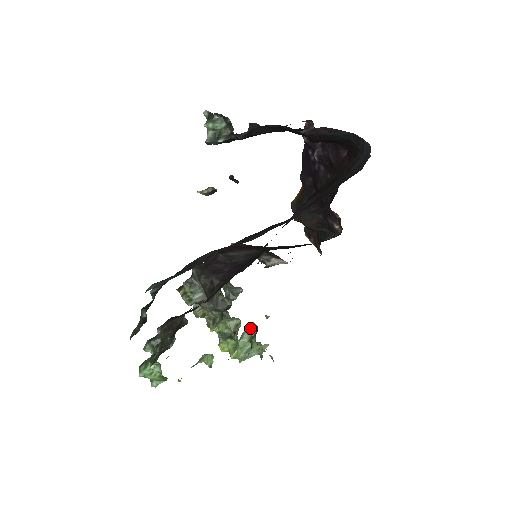
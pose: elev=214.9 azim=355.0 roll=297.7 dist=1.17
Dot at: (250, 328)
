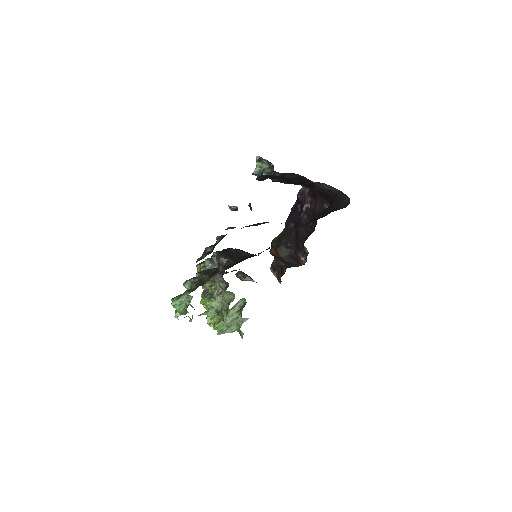
Dot at: (240, 303)
